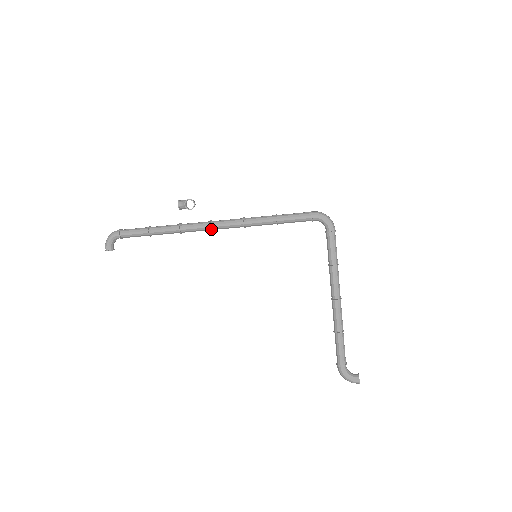
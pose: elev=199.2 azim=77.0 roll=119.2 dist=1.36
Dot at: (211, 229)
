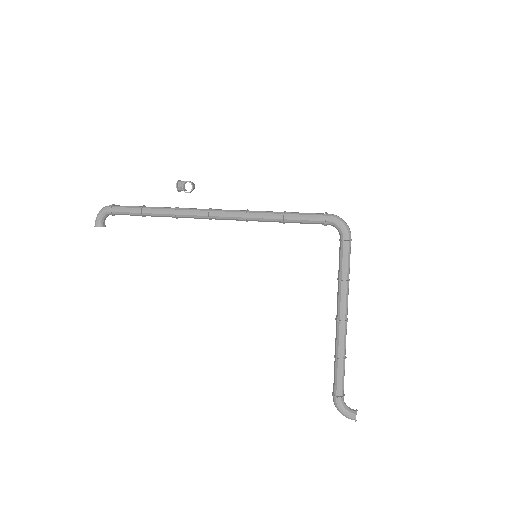
Dot at: (209, 218)
